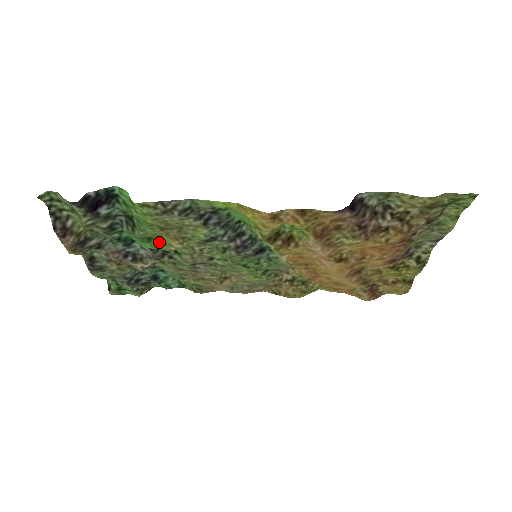
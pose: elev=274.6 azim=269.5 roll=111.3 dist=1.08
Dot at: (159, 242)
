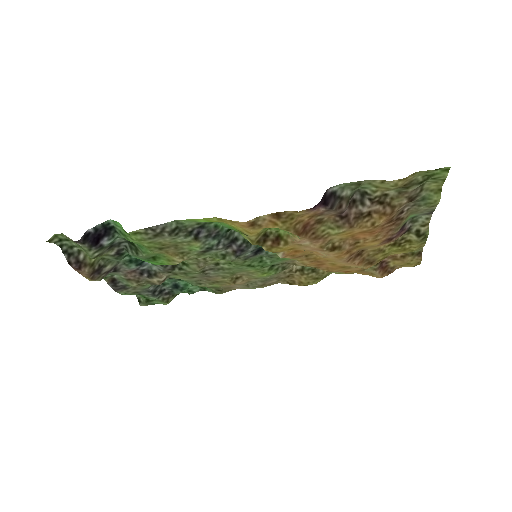
Dot at: (163, 259)
